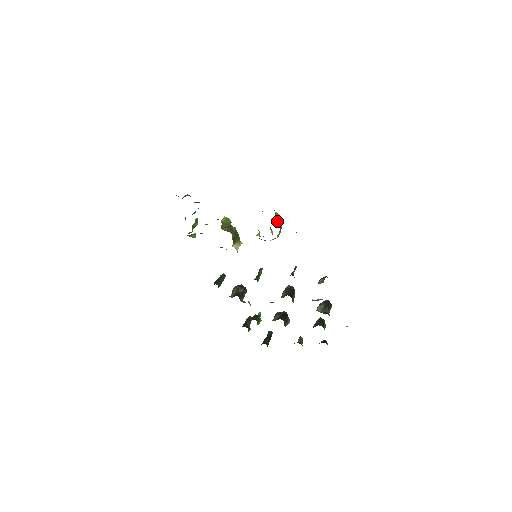
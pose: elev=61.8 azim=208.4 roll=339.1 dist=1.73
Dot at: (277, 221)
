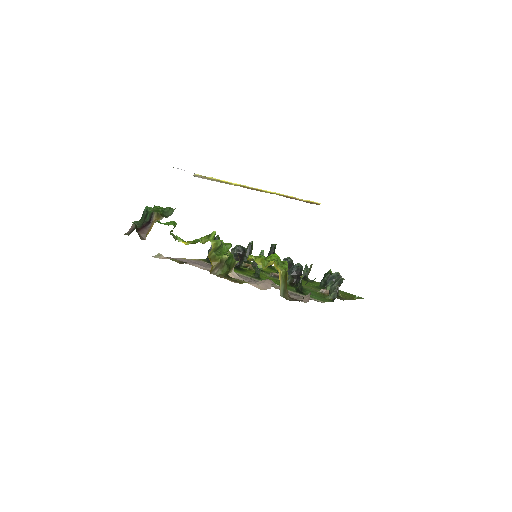
Dot at: (283, 291)
